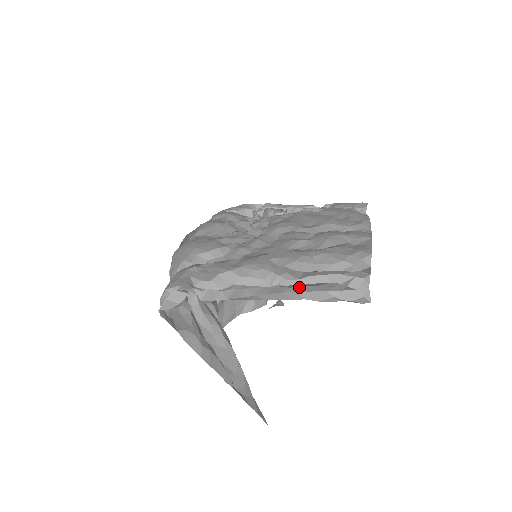
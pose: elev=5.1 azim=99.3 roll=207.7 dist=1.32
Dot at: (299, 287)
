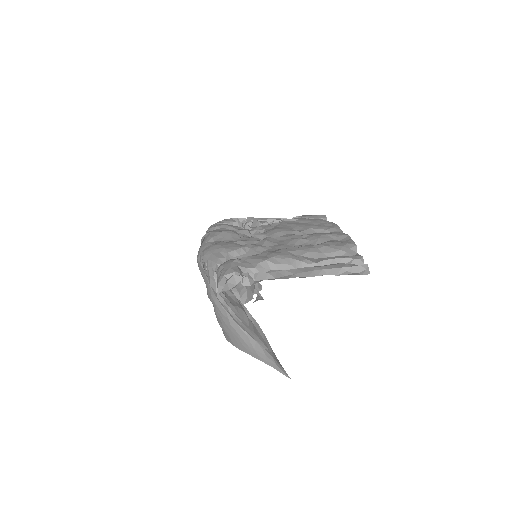
Dot at: (322, 266)
